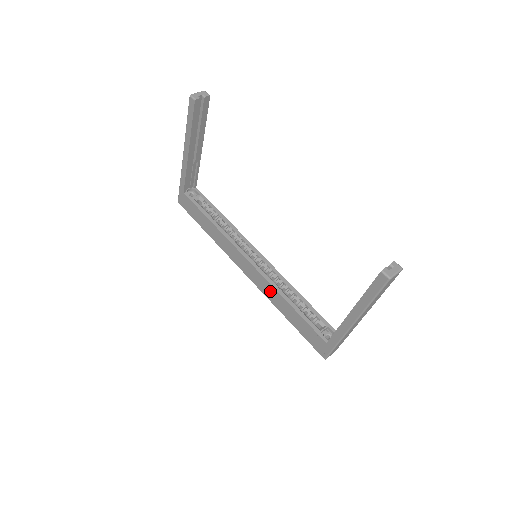
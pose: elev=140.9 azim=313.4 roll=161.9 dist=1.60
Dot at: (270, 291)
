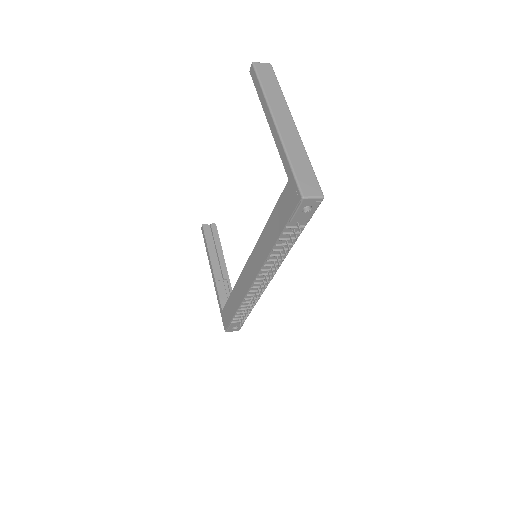
Dot at: (261, 247)
